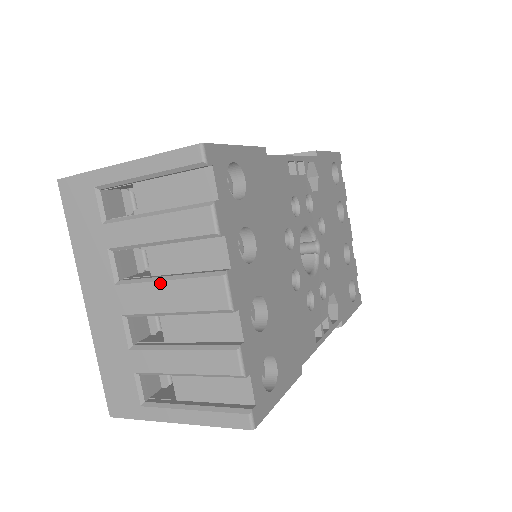
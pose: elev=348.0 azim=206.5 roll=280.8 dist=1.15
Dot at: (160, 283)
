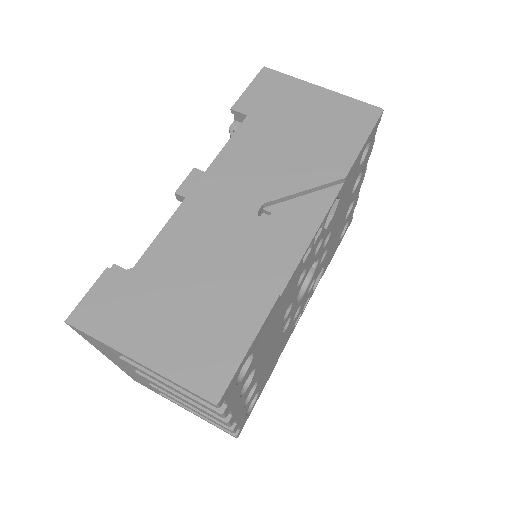
Dot at: (174, 394)
